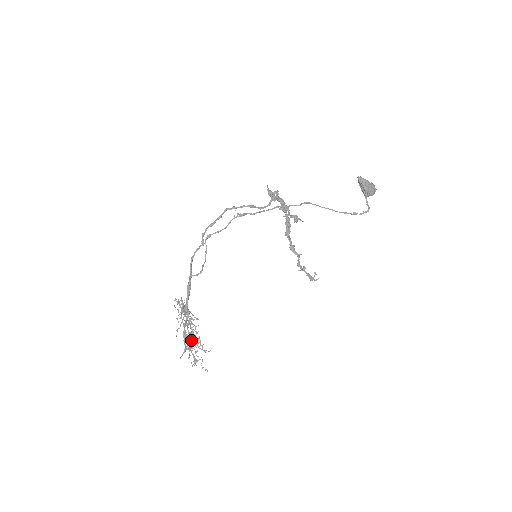
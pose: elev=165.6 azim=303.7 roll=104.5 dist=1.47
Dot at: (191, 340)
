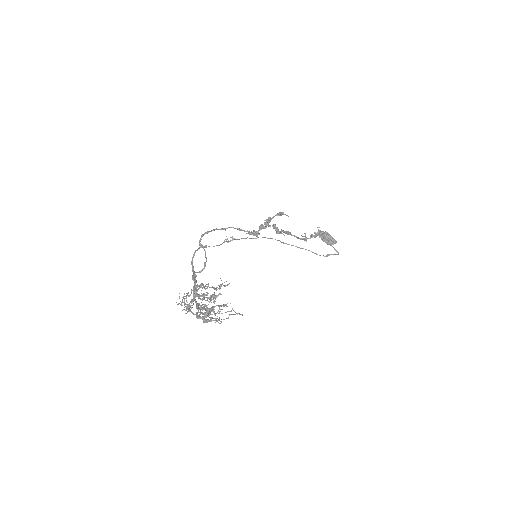
Dot at: (208, 320)
